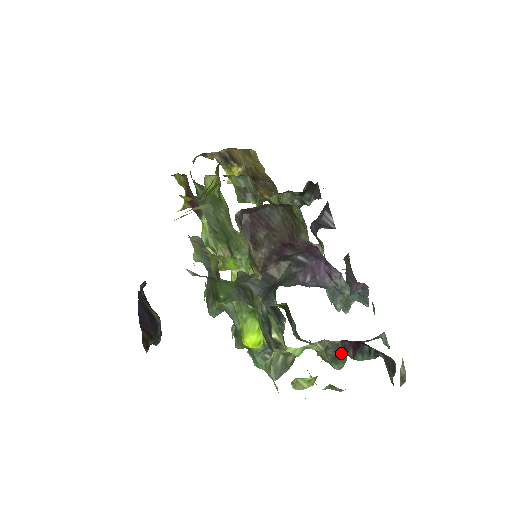
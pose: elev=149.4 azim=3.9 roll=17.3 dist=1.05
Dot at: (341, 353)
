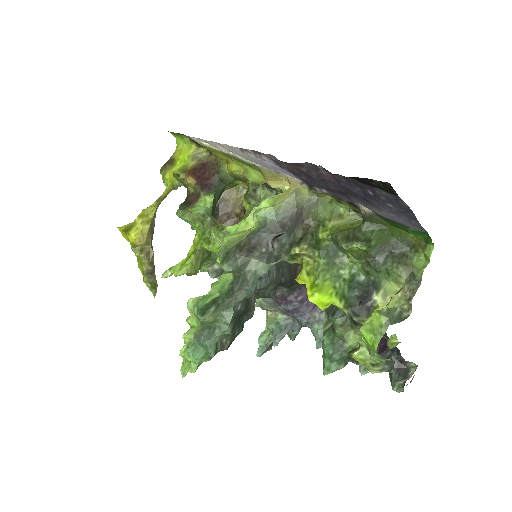
Dot at: occluded
